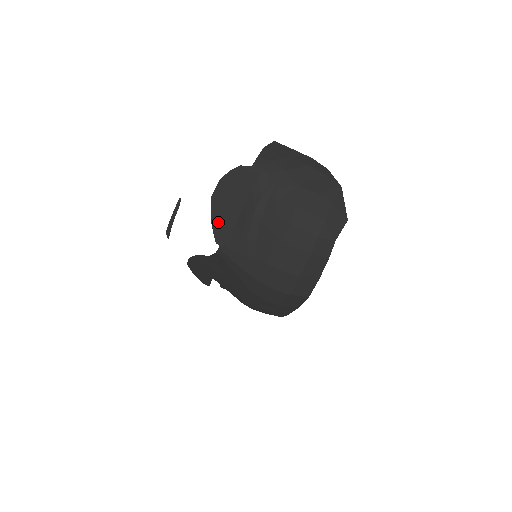
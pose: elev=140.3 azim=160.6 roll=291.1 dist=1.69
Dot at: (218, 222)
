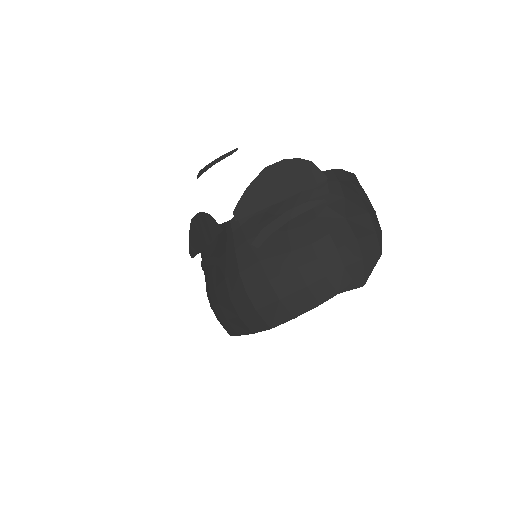
Dot at: (251, 195)
